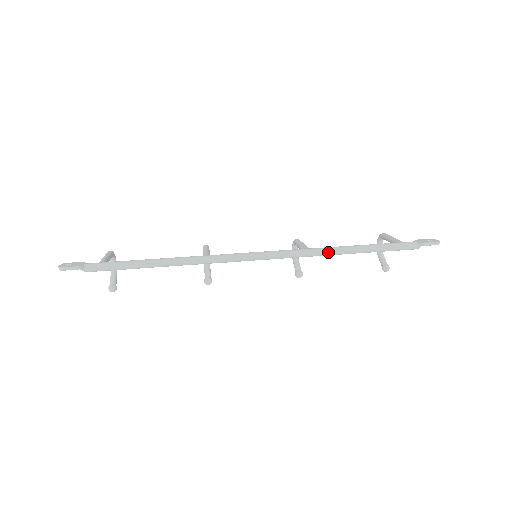
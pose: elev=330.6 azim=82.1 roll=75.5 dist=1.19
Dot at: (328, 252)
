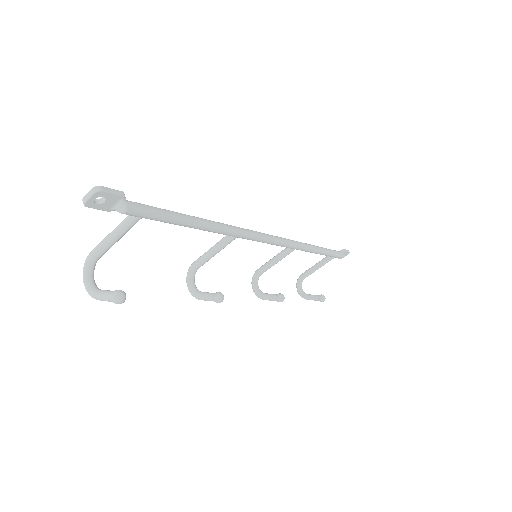
Dot at: (307, 245)
